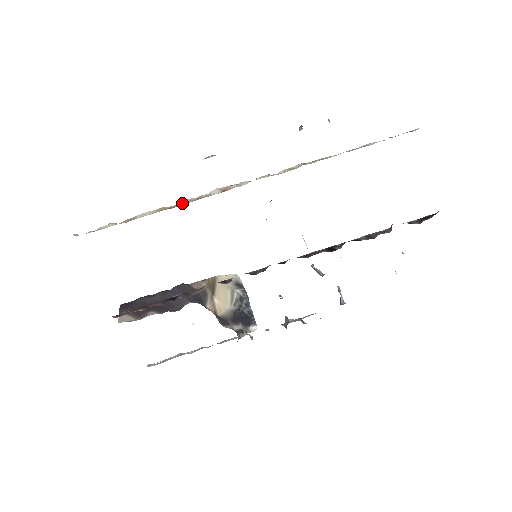
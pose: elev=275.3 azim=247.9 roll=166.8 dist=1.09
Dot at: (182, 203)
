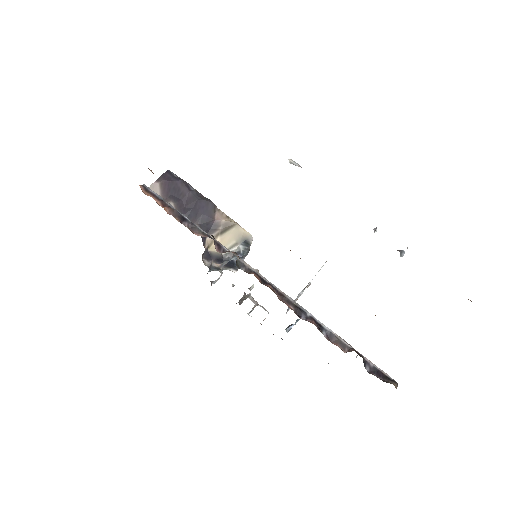
Dot at: occluded
